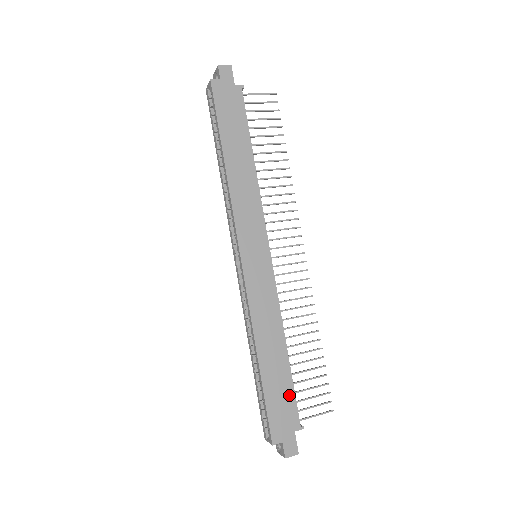
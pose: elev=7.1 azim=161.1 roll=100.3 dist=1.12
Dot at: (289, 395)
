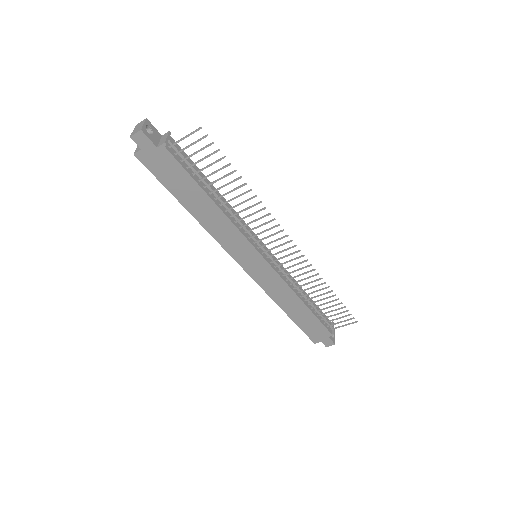
Dot at: (317, 323)
